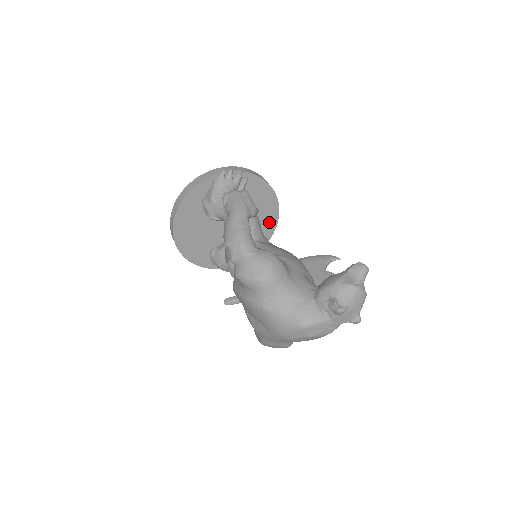
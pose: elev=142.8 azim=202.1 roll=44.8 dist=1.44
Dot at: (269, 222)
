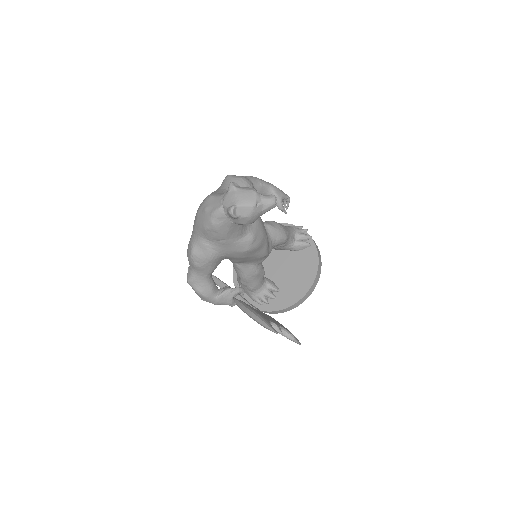
Dot at: (295, 294)
